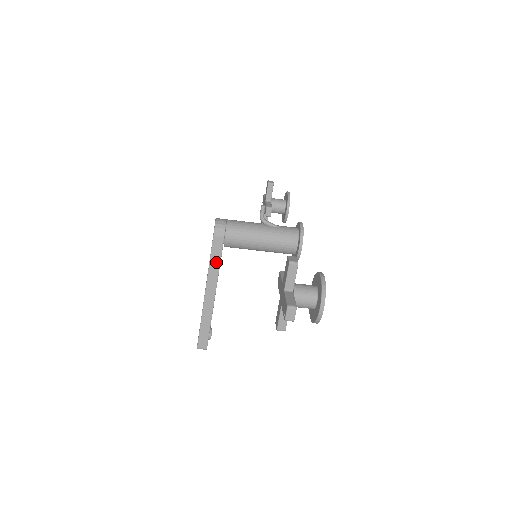
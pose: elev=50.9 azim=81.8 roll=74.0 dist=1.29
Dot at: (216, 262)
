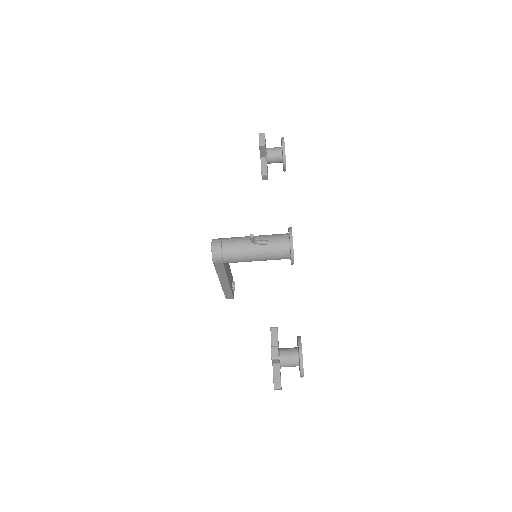
Dot at: (222, 271)
